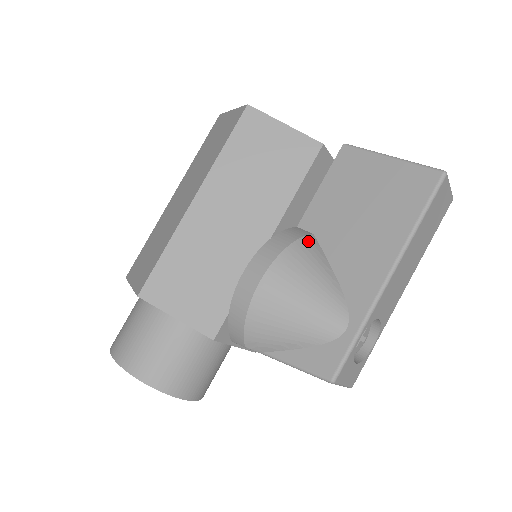
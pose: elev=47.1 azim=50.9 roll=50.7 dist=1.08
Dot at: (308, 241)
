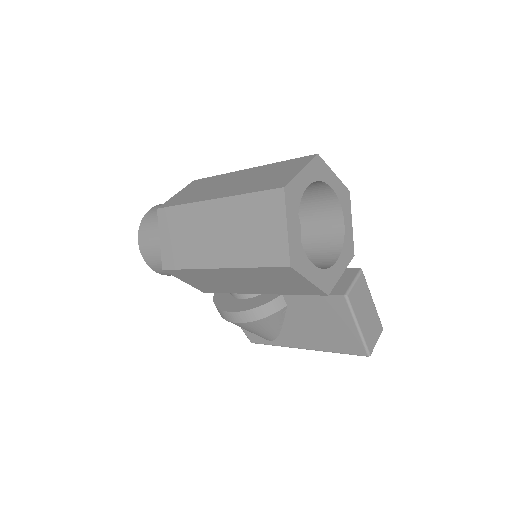
Dot at: (279, 313)
